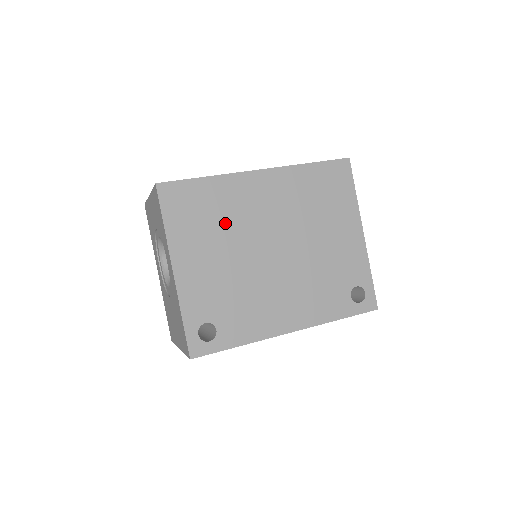
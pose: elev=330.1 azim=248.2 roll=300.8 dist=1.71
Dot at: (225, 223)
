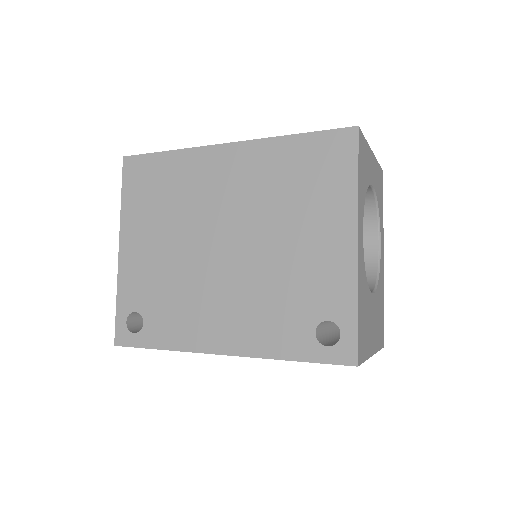
Dot at: (176, 205)
